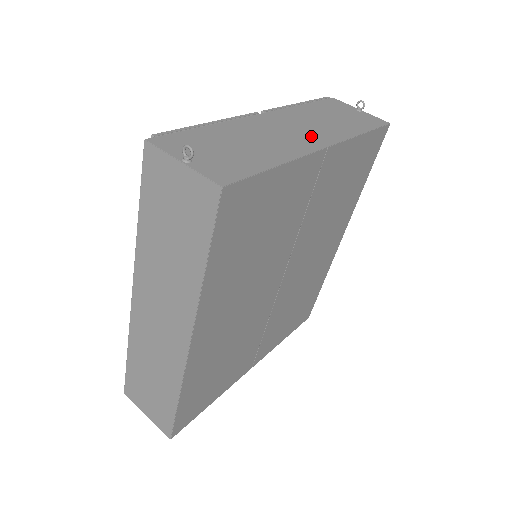
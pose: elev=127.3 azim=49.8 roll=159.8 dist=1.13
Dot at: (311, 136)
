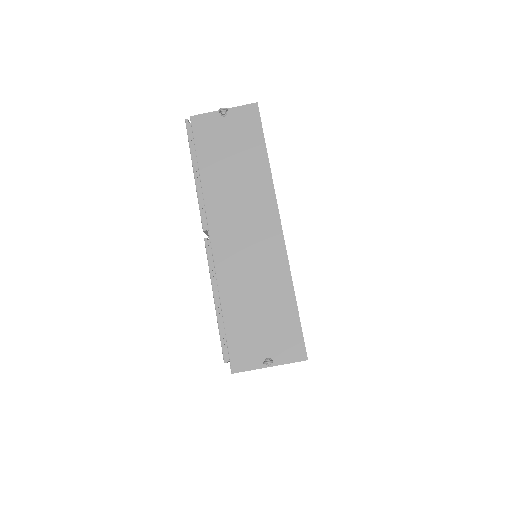
Dot at: (260, 223)
